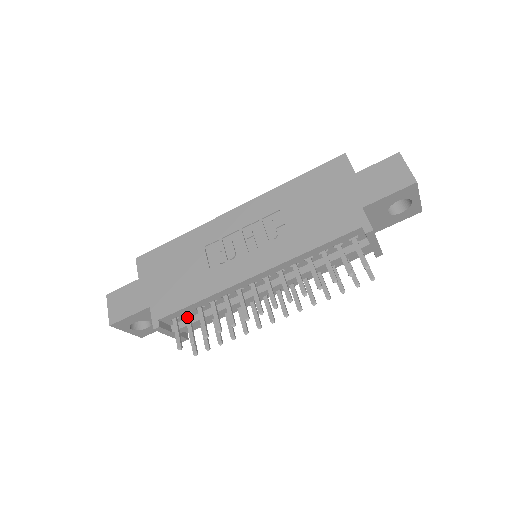
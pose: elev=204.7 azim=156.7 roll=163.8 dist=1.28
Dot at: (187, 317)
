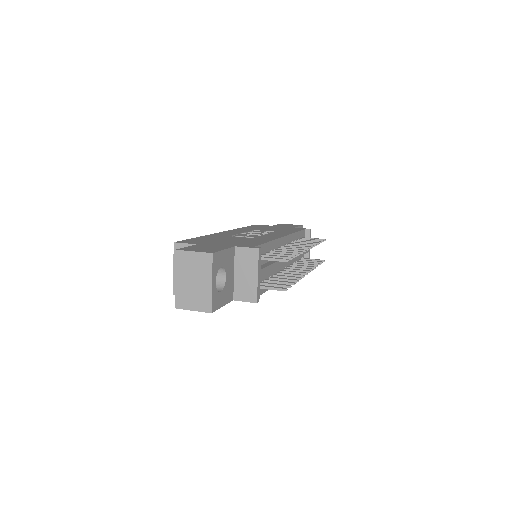
Dot at: (266, 255)
